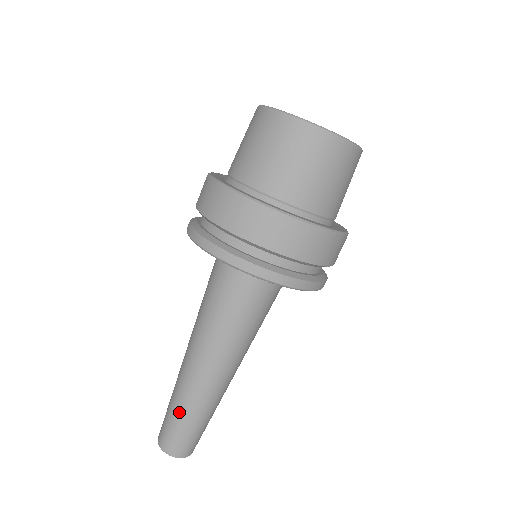
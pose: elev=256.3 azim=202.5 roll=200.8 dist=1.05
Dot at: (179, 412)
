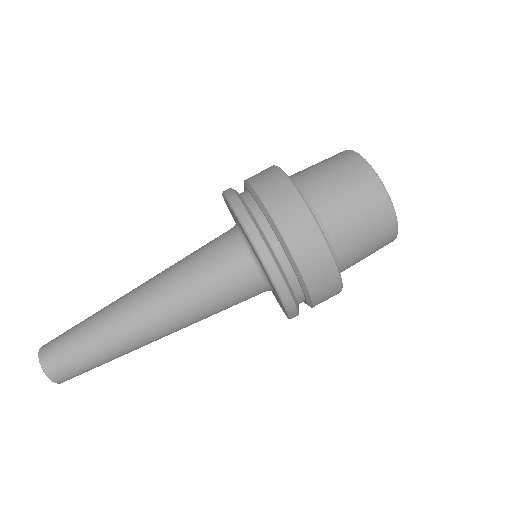
Dot at: (93, 347)
